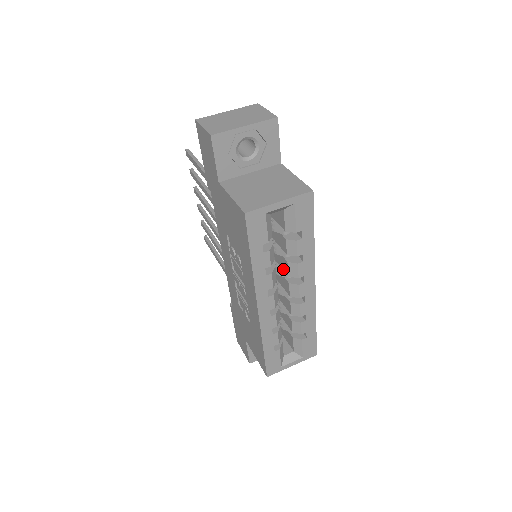
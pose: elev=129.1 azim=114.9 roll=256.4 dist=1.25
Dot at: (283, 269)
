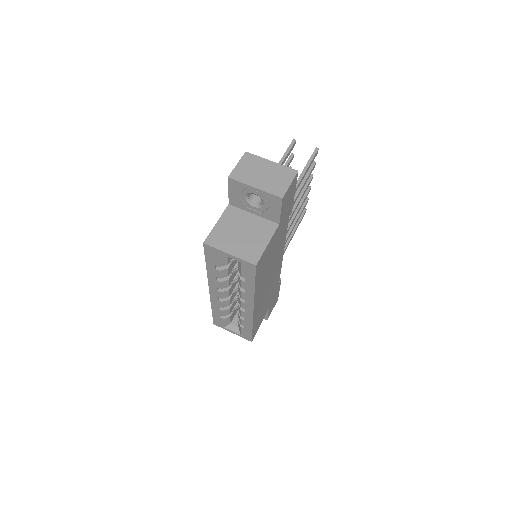
Dot at: occluded
